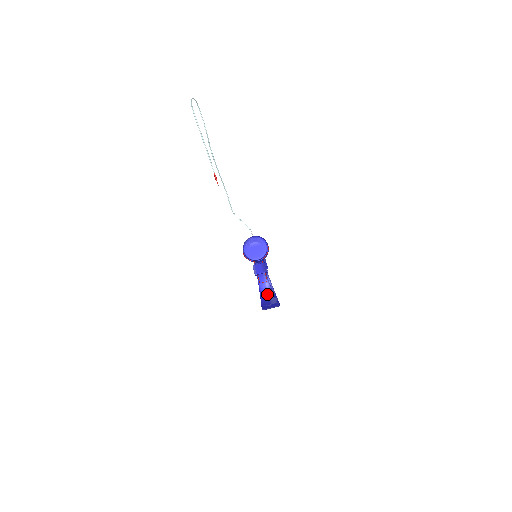
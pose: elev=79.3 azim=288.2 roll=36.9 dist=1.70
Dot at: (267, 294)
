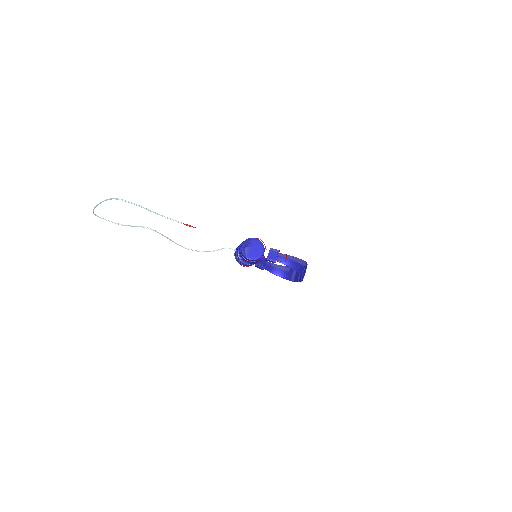
Dot at: (296, 263)
